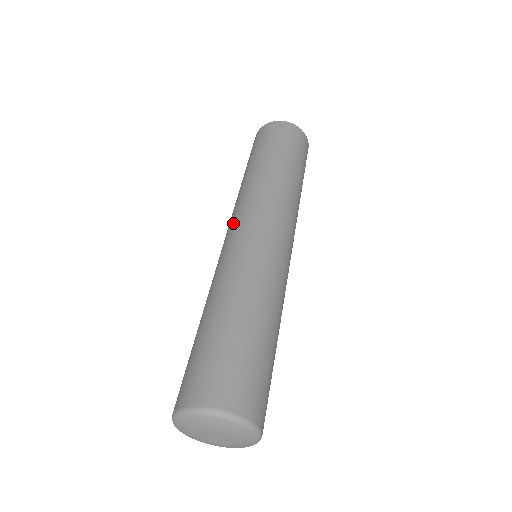
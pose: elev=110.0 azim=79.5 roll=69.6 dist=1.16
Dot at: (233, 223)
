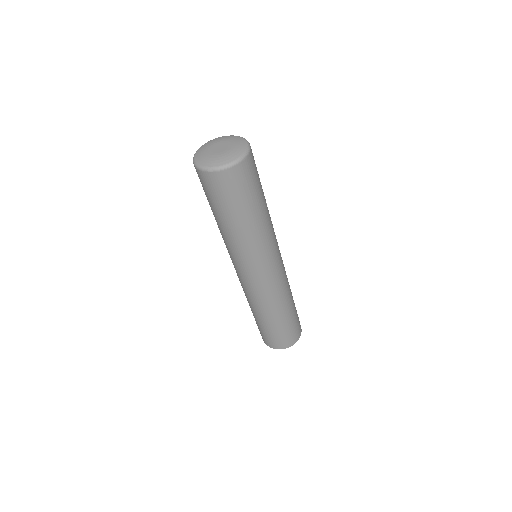
Dot at: occluded
